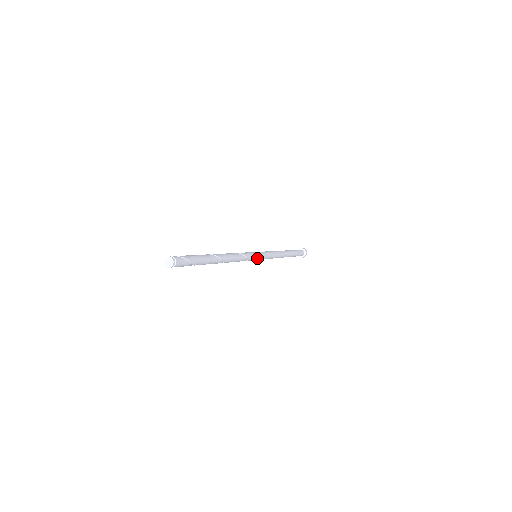
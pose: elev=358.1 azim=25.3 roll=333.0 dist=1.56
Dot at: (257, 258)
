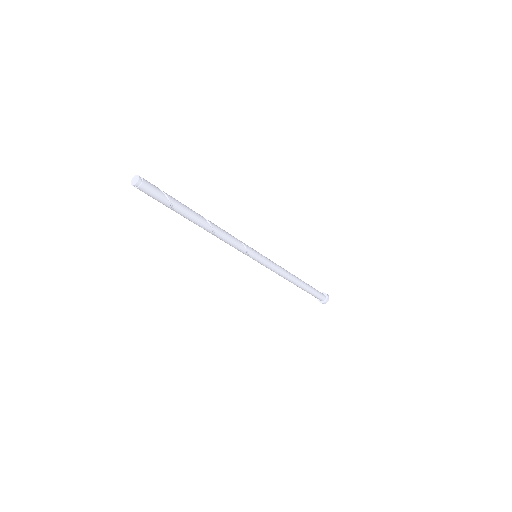
Dot at: (257, 253)
